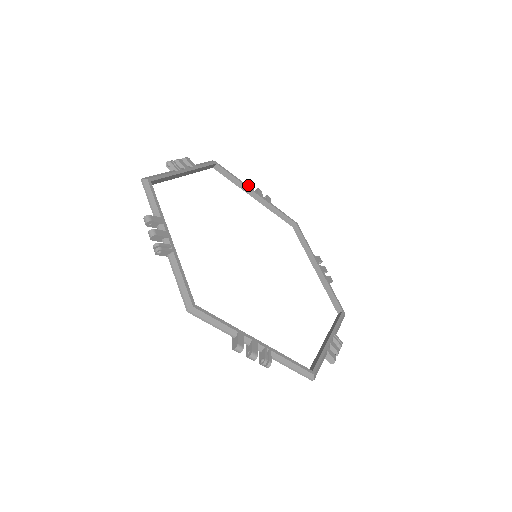
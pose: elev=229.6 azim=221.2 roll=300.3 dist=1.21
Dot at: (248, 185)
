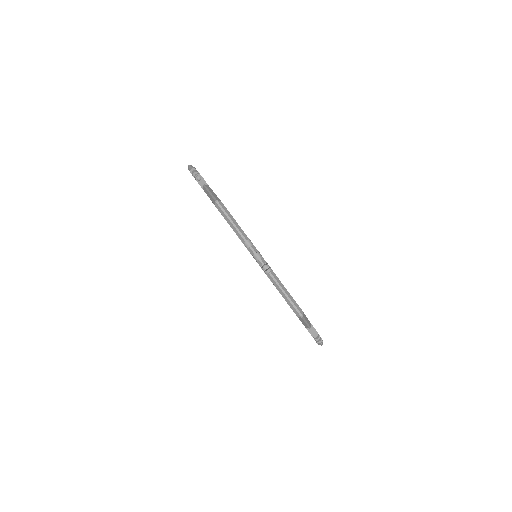
Dot at: occluded
